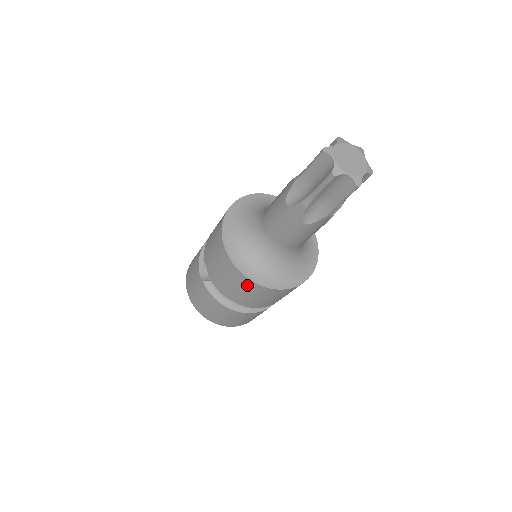
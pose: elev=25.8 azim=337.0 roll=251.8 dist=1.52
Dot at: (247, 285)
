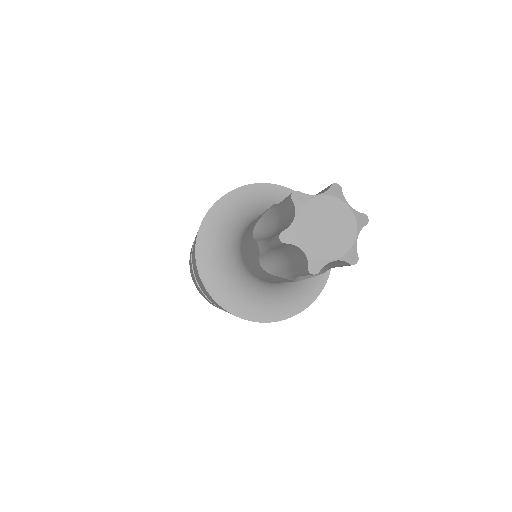
Dot at: (204, 288)
